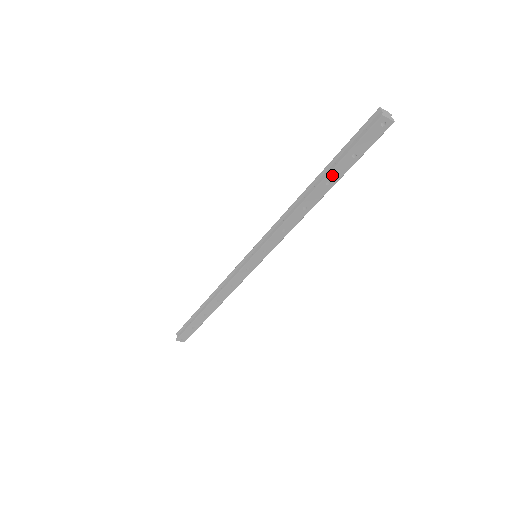
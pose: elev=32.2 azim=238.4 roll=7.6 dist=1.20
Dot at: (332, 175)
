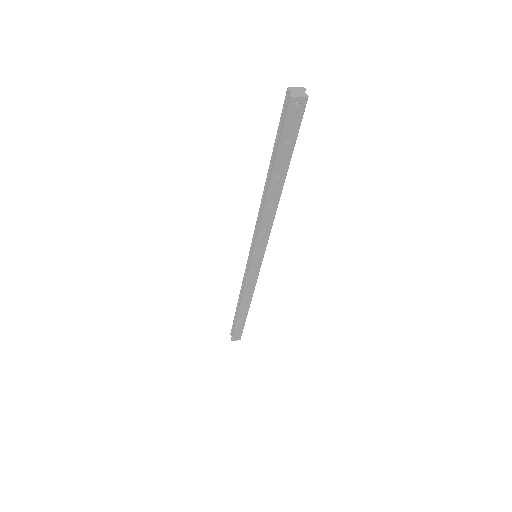
Dot at: (277, 168)
